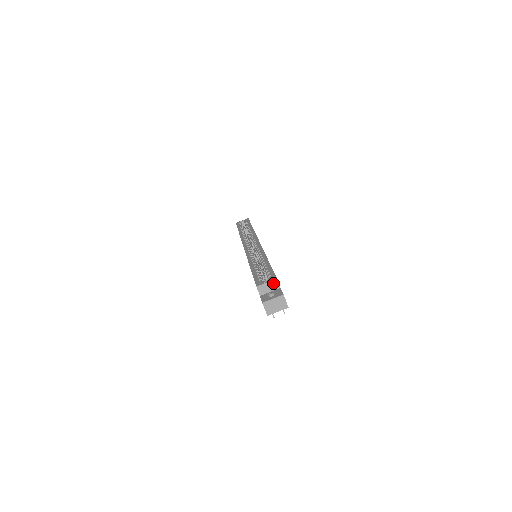
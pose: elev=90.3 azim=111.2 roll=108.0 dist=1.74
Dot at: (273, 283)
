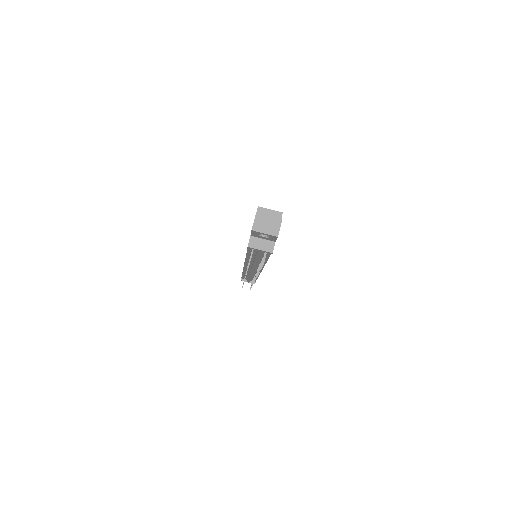
Dot at: (276, 214)
